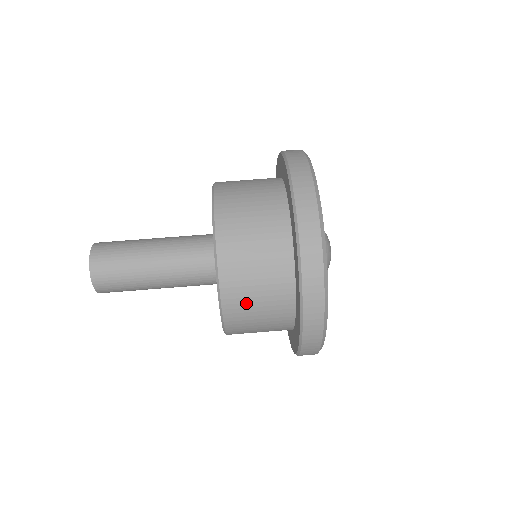
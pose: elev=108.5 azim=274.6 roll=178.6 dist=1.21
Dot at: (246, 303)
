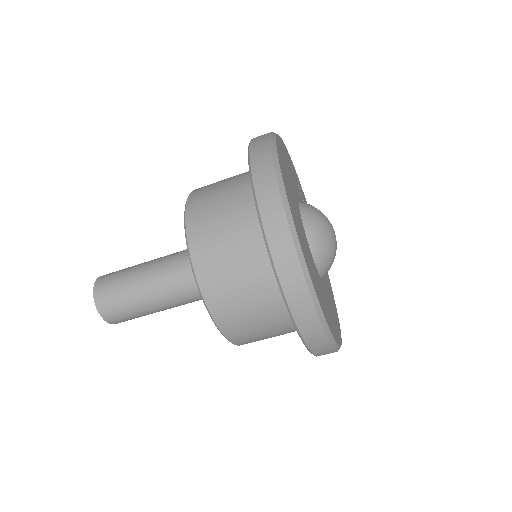
Dot at: occluded
